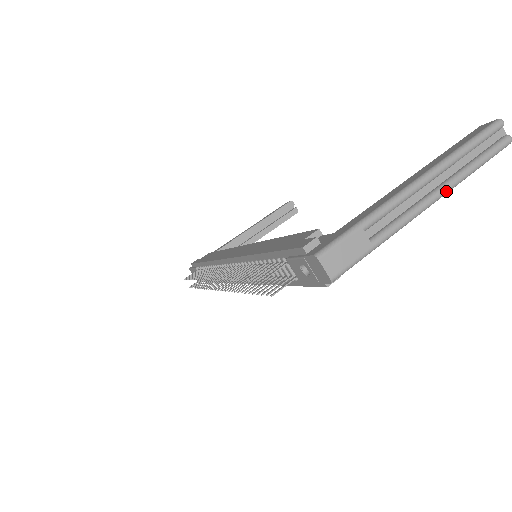
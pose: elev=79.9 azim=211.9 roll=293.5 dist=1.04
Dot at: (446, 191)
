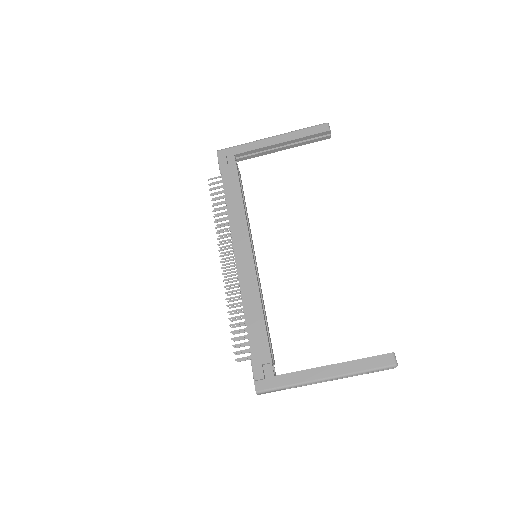
Dot at: occluded
